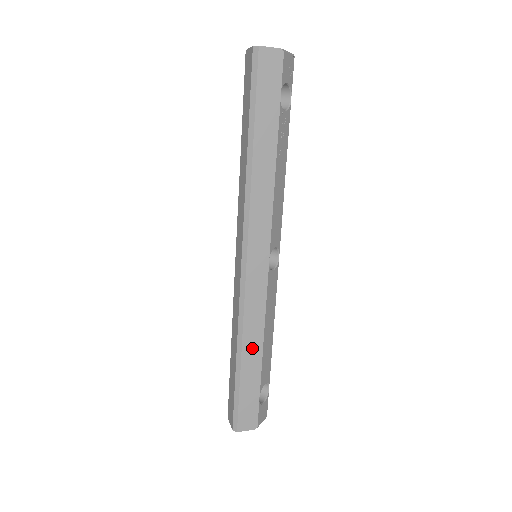
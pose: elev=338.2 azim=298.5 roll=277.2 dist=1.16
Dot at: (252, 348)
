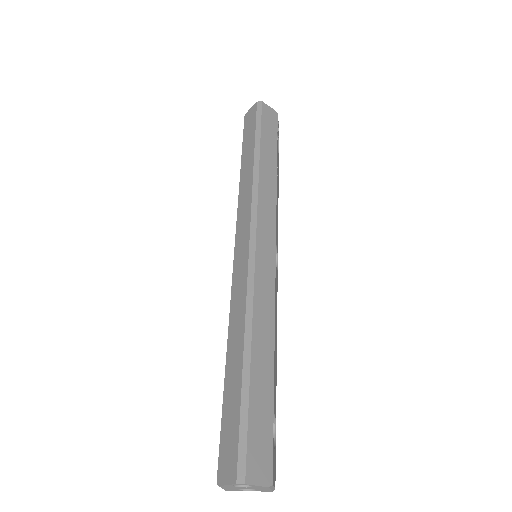
Dot at: (263, 343)
